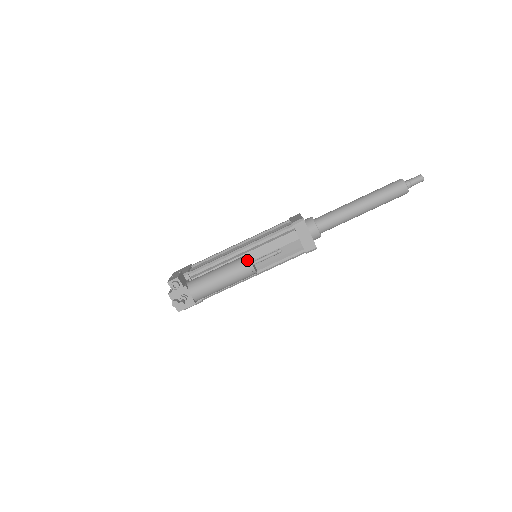
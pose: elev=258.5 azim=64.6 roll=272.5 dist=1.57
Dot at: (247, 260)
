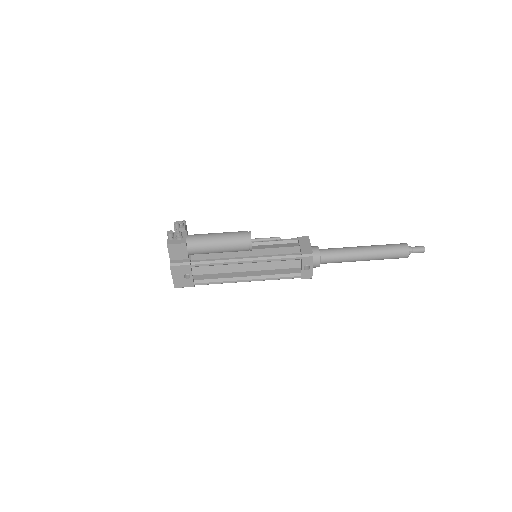
Dot at: occluded
